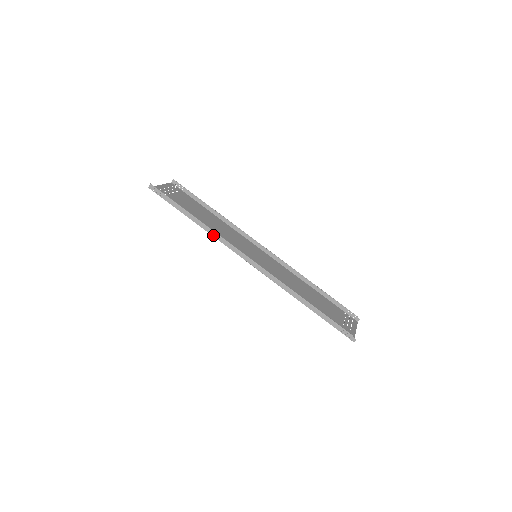
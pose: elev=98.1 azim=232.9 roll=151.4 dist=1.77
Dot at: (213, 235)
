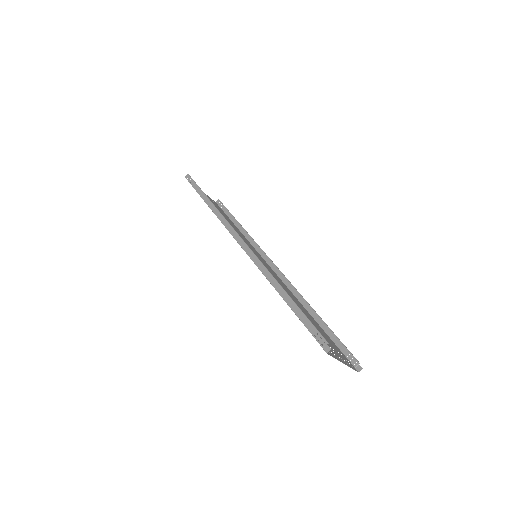
Dot at: (218, 216)
